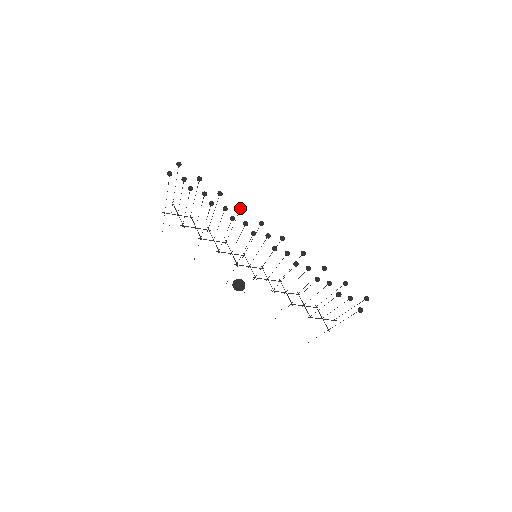
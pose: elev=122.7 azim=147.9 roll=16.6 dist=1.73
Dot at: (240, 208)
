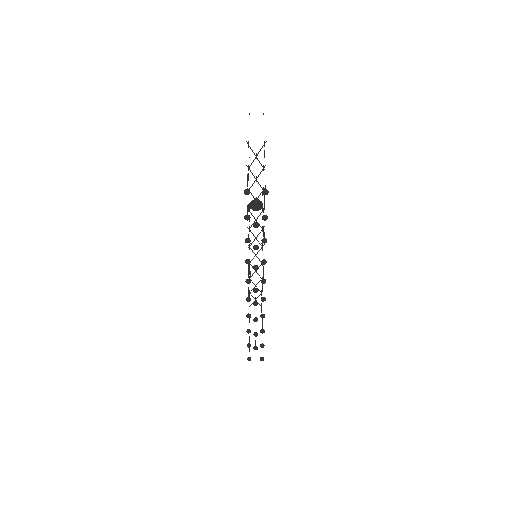
Dot at: (263, 263)
